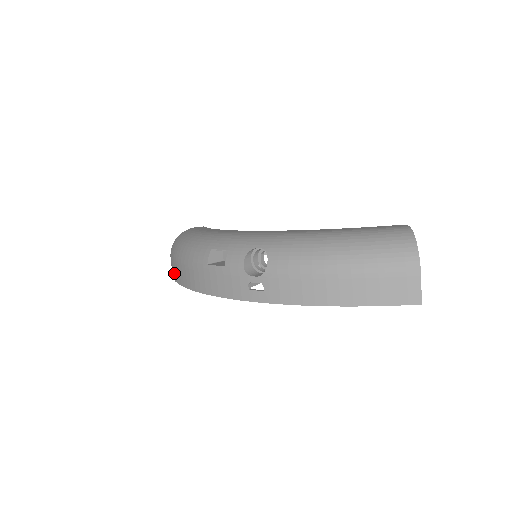
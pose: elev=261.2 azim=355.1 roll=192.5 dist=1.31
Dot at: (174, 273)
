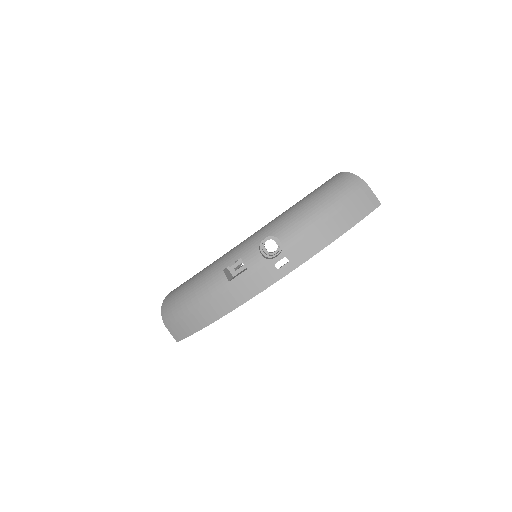
Dot at: (184, 330)
